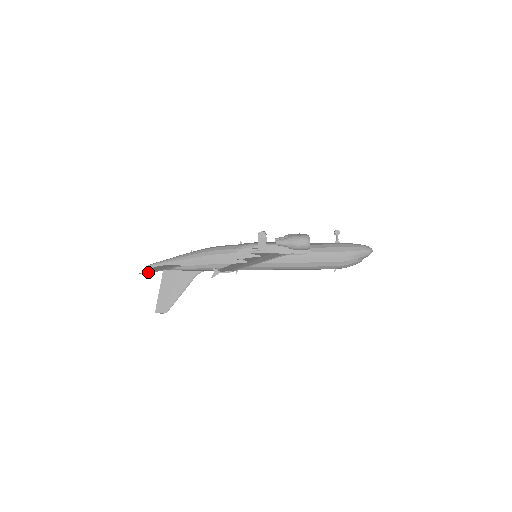
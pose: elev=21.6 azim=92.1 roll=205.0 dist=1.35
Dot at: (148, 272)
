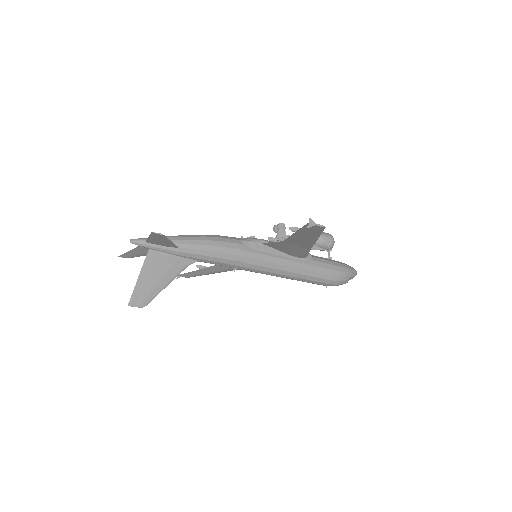
Dot at: (162, 234)
